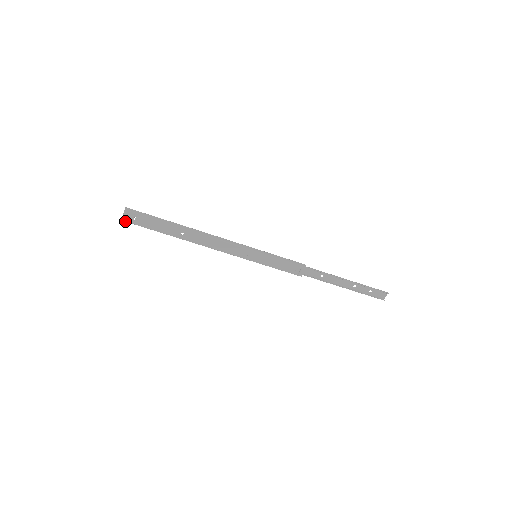
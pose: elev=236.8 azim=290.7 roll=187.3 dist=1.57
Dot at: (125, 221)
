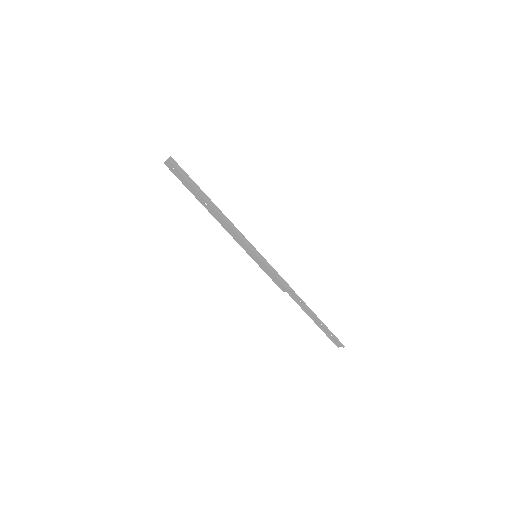
Dot at: (166, 165)
